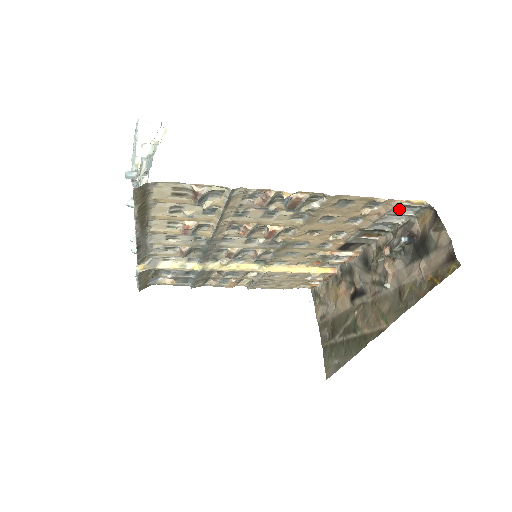
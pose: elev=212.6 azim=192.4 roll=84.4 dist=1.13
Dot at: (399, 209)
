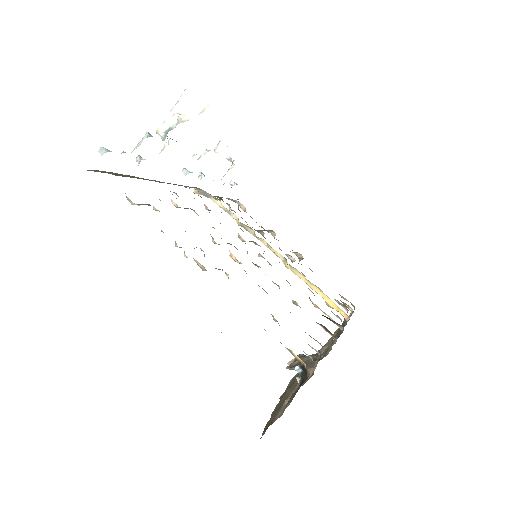
Dot at: occluded
